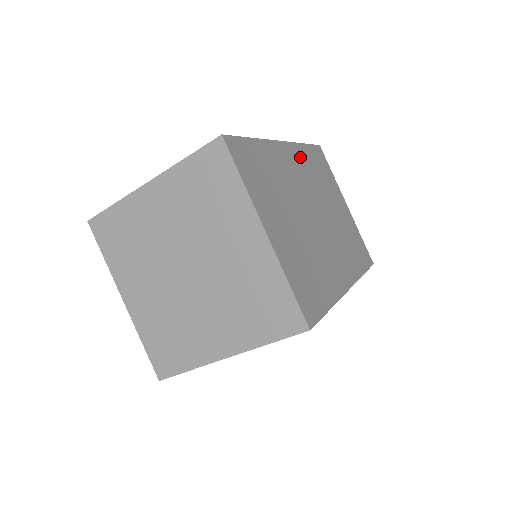
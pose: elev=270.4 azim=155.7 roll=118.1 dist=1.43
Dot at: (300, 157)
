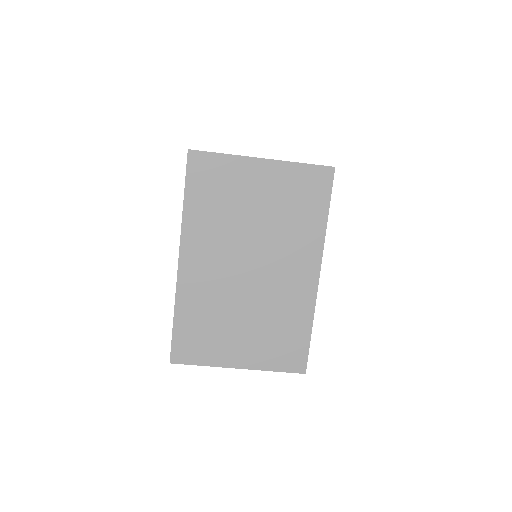
Dot at: (196, 236)
